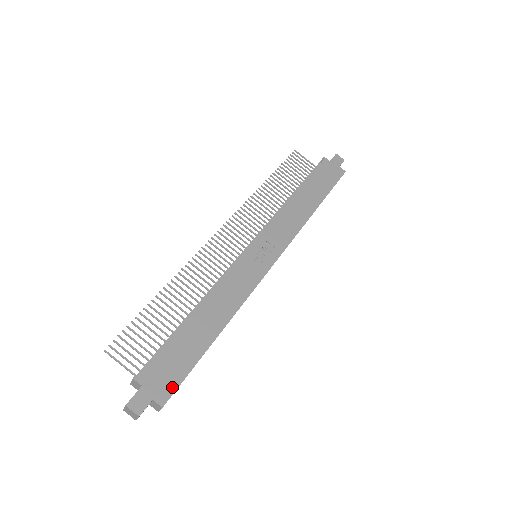
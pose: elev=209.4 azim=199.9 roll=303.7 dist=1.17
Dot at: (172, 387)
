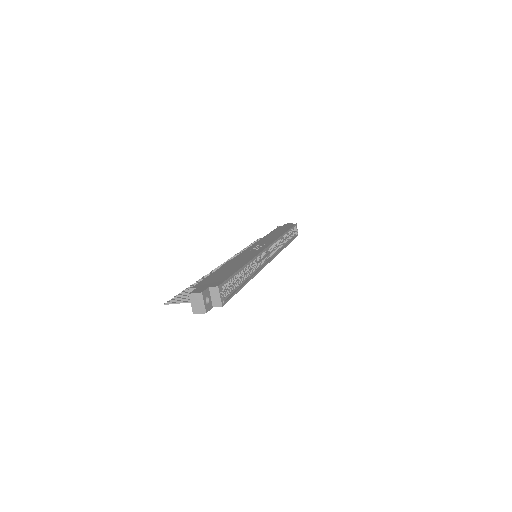
Dot at: (221, 281)
